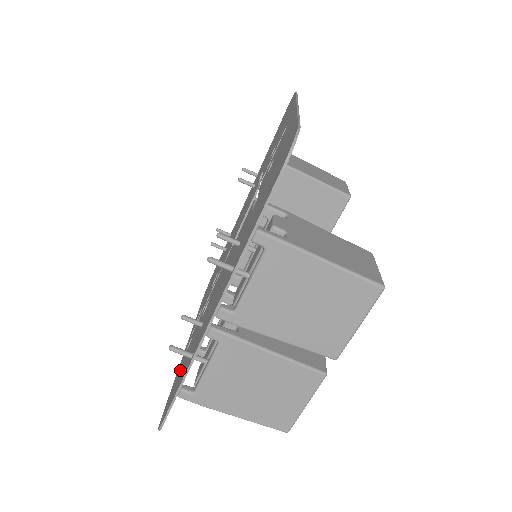
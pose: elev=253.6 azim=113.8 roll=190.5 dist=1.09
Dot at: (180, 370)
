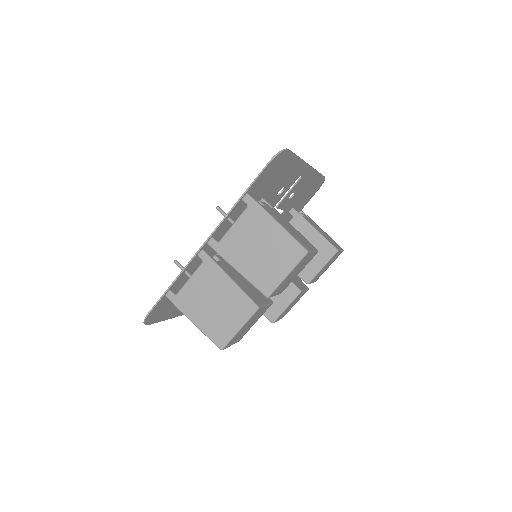
Dot at: occluded
